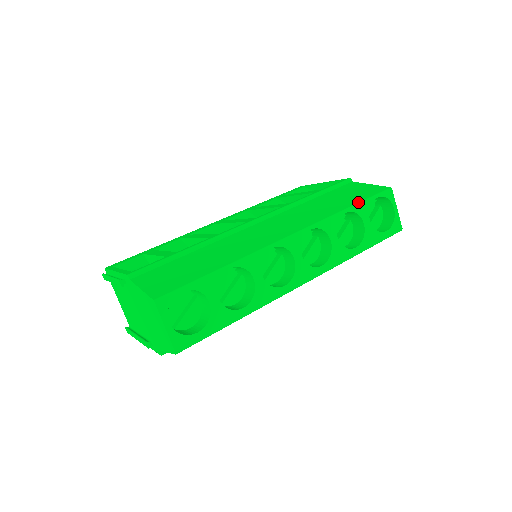
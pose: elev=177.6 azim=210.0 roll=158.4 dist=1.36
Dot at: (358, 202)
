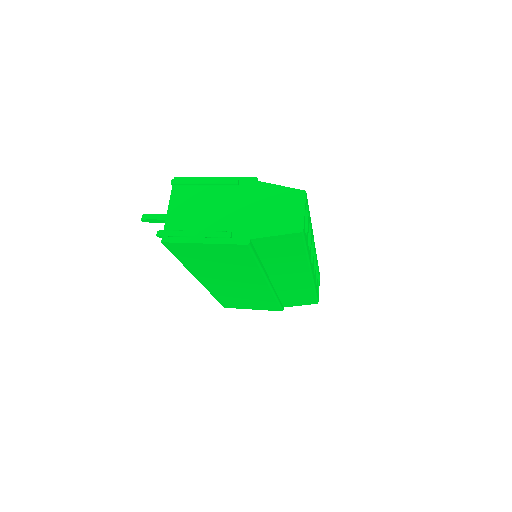
Dot at: occluded
